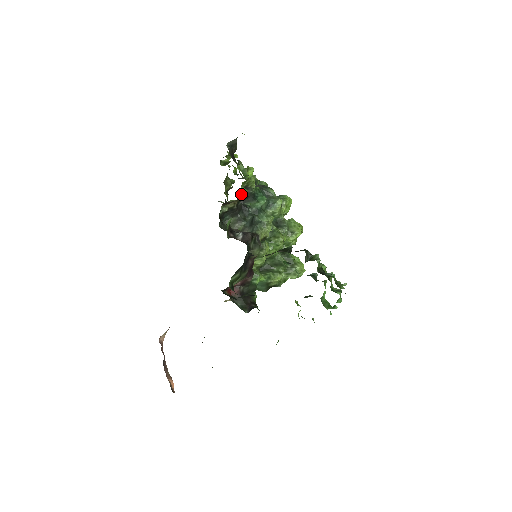
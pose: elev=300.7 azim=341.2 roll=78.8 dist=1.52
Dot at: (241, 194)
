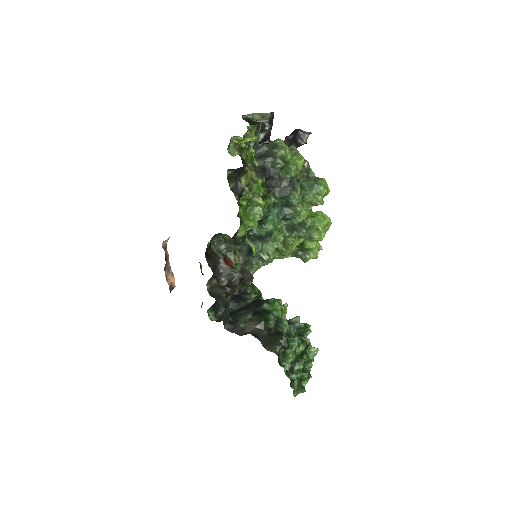
Dot at: occluded
